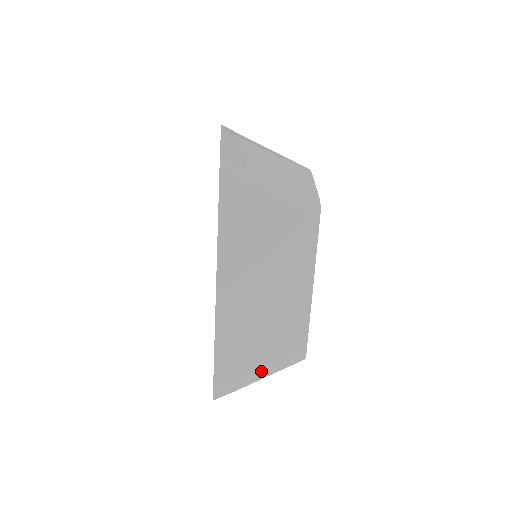
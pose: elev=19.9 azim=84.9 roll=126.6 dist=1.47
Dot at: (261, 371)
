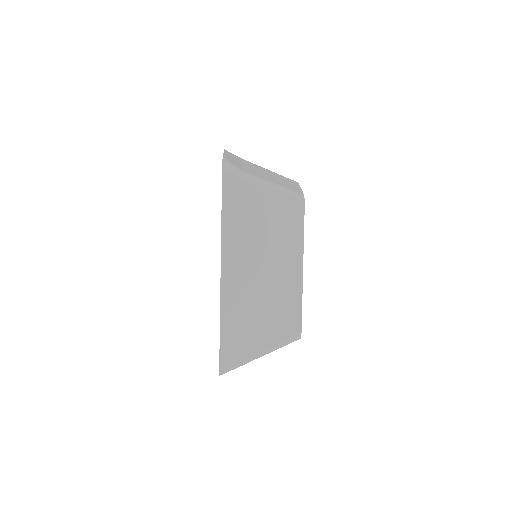
Dot at: (262, 346)
